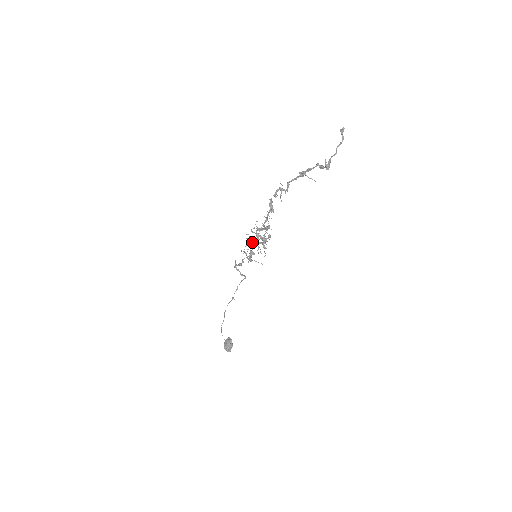
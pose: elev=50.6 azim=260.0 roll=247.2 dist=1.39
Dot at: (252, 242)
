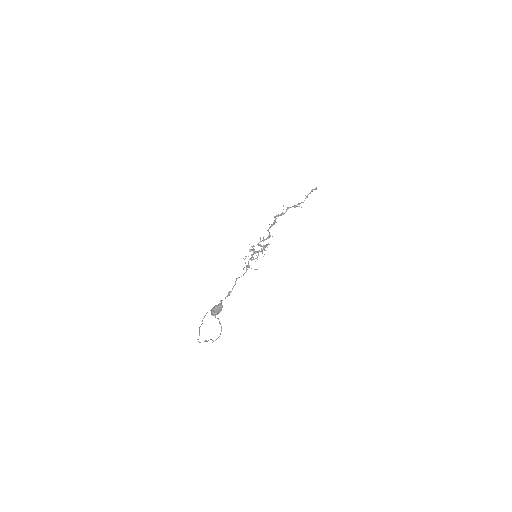
Dot at: (254, 249)
